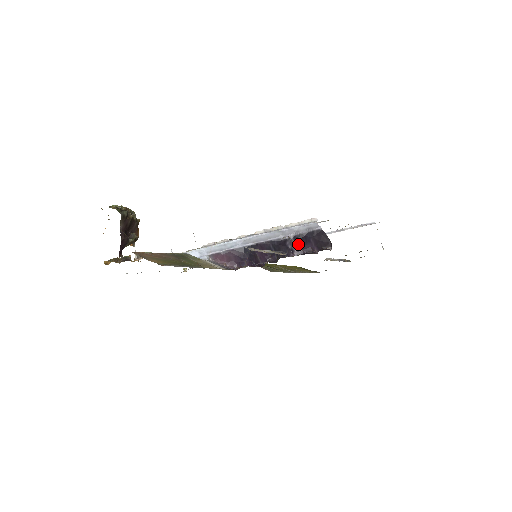
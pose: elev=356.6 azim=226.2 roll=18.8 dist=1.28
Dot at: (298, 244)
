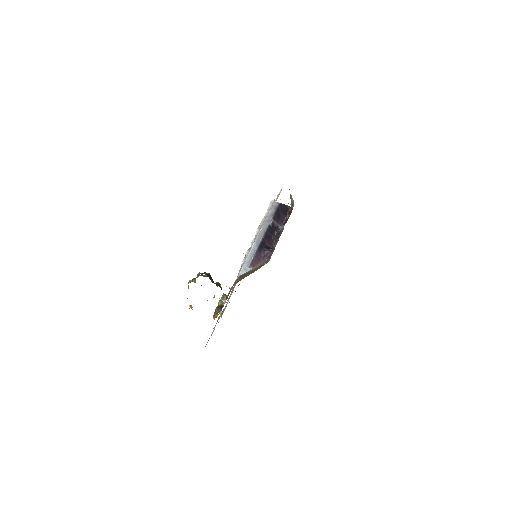
Dot at: (277, 221)
